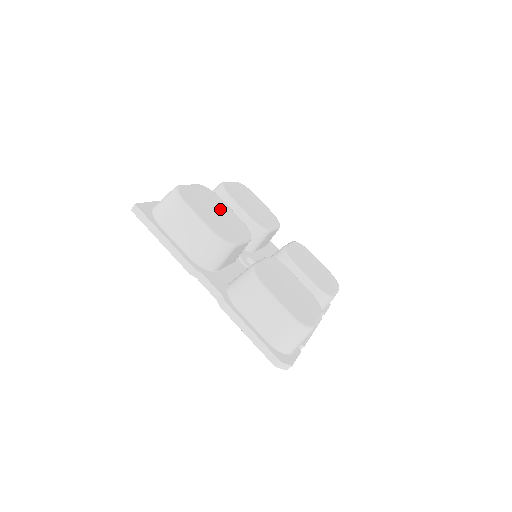
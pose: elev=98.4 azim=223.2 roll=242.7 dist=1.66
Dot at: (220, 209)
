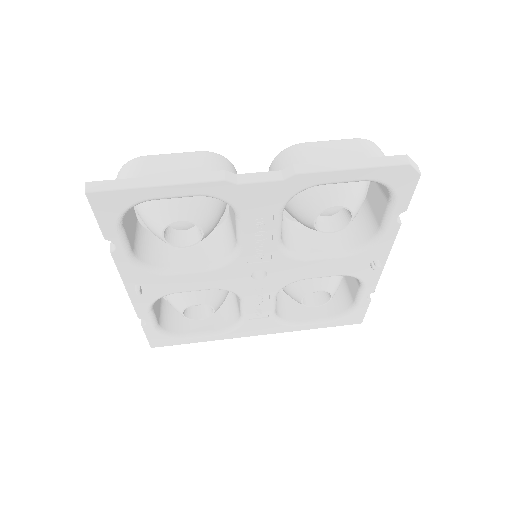
Dot at: occluded
